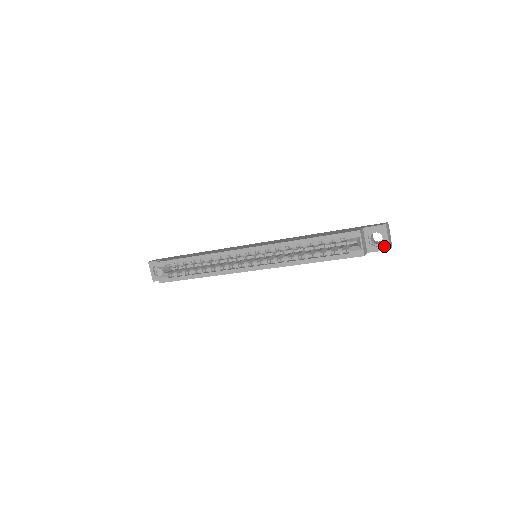
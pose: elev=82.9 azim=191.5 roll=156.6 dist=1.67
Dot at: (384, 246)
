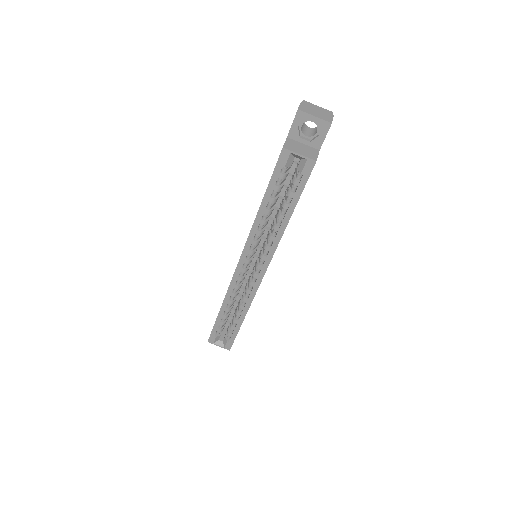
Dot at: (323, 127)
